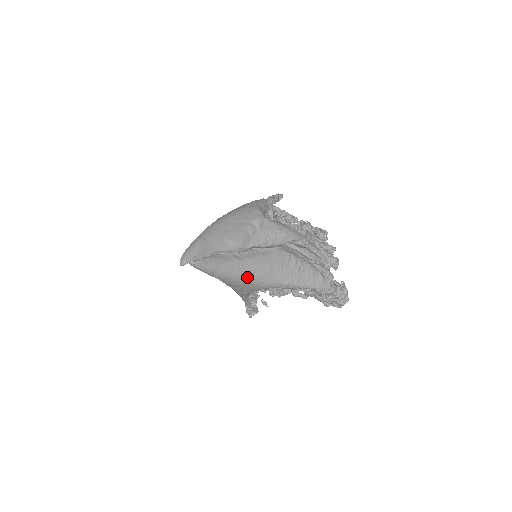
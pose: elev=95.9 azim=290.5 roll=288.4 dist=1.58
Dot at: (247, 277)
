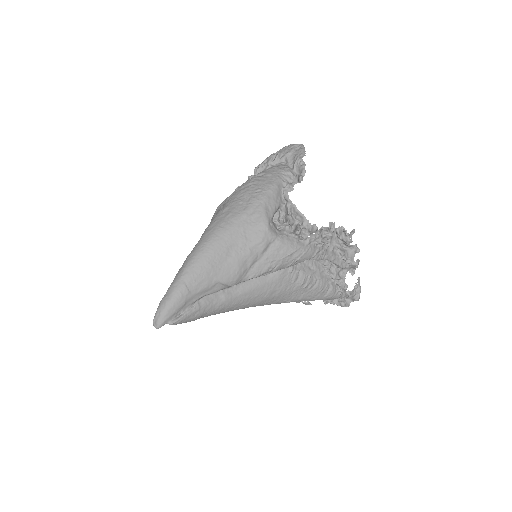
Dot at: (239, 308)
